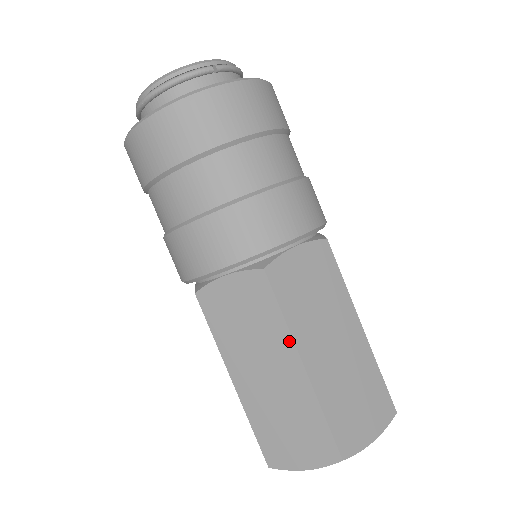
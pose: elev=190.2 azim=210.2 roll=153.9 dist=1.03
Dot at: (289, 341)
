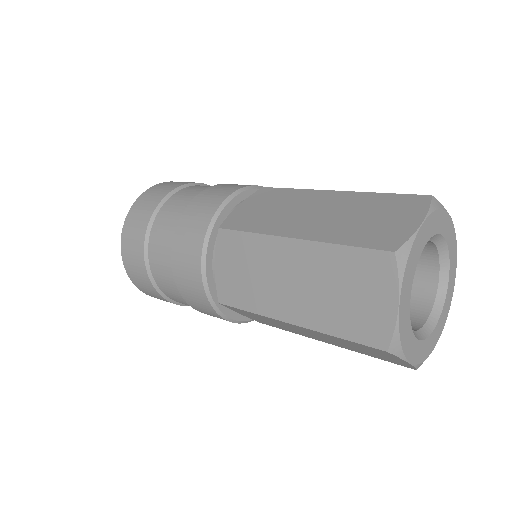
Dot at: (271, 240)
